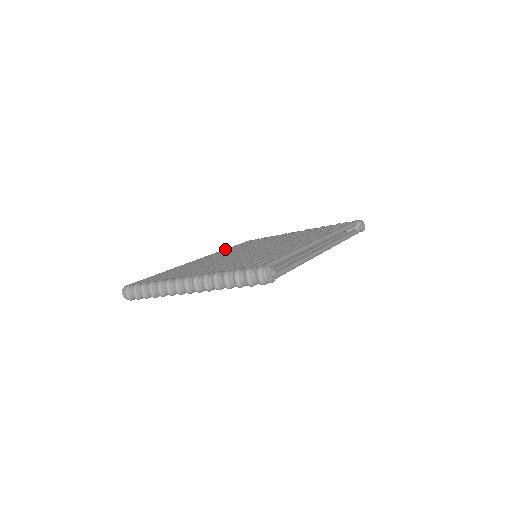
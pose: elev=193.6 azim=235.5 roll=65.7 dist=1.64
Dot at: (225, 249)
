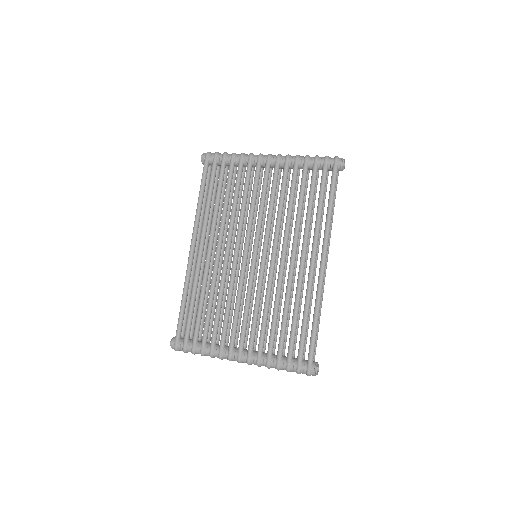
Dot at: (199, 207)
